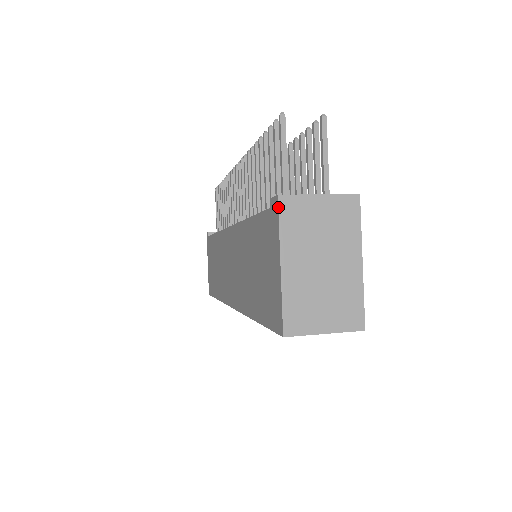
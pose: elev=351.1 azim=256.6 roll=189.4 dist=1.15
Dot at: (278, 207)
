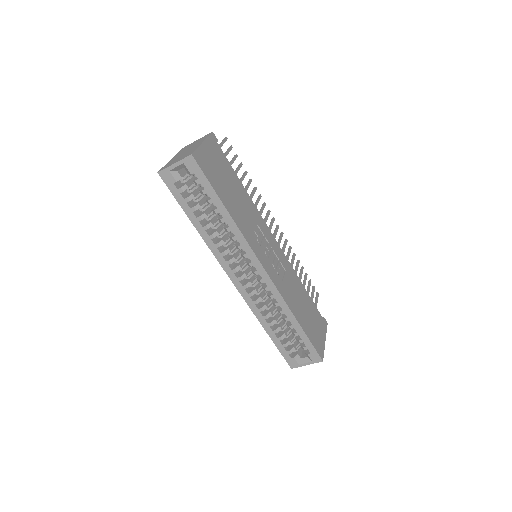
Dot at: (180, 150)
